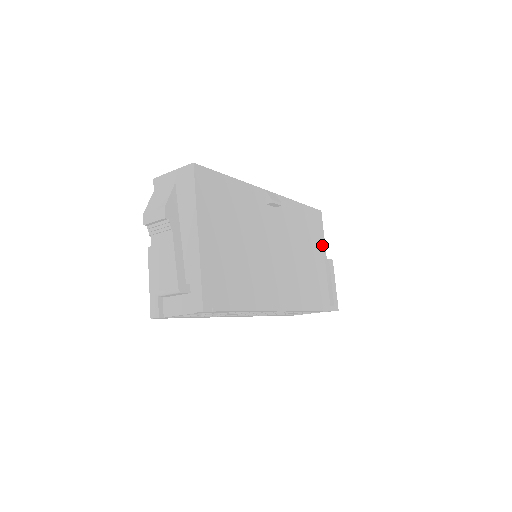
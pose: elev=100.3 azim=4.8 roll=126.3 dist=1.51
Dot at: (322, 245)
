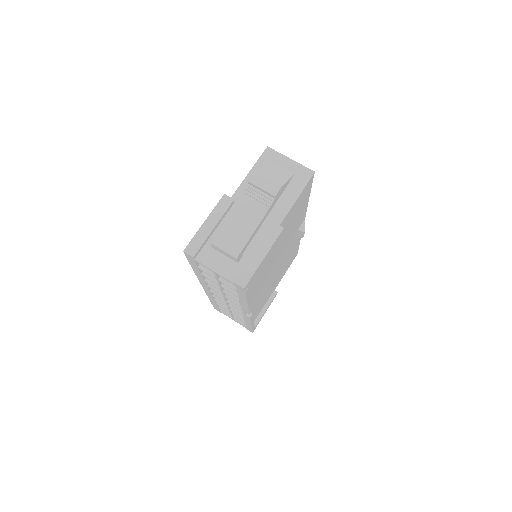
Dot at: (281, 278)
